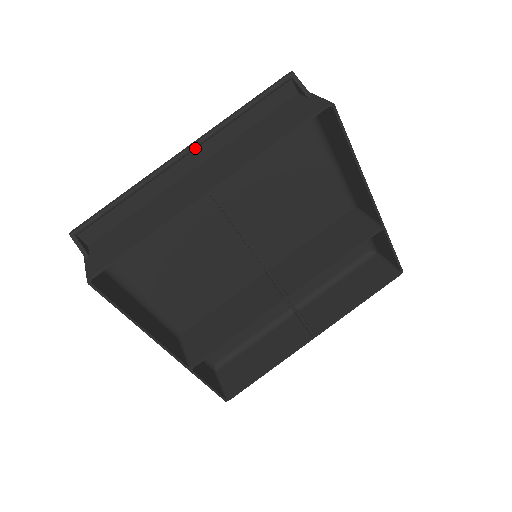
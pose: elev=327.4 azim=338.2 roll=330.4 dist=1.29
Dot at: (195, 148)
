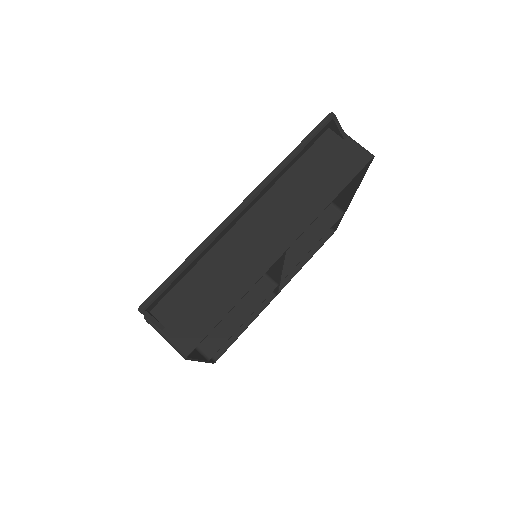
Dot at: (253, 199)
